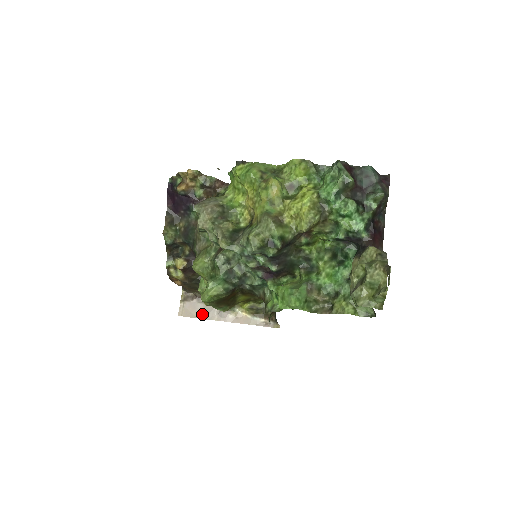
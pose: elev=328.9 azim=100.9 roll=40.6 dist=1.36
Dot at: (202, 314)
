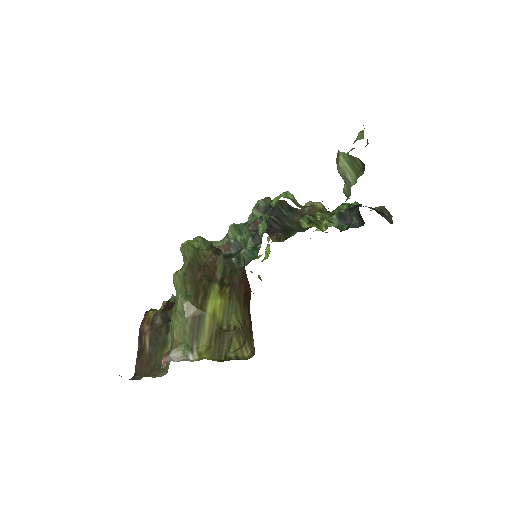
Dot at: occluded
